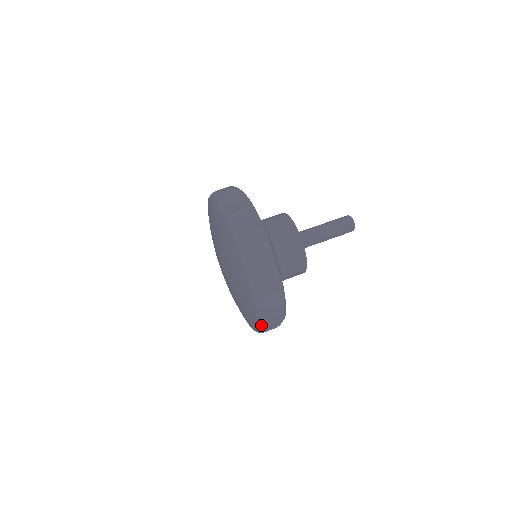
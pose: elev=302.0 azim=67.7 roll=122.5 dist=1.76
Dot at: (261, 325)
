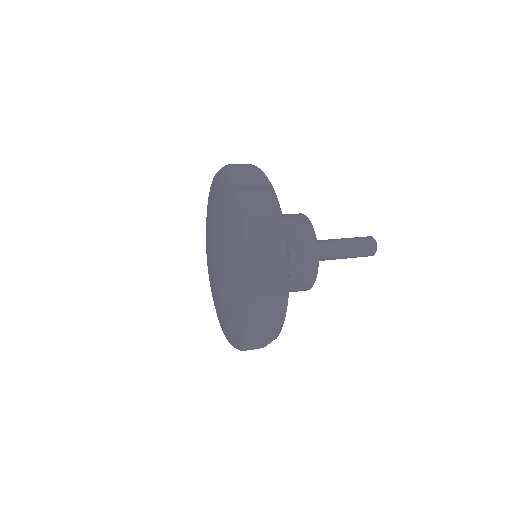
Dot at: (254, 286)
